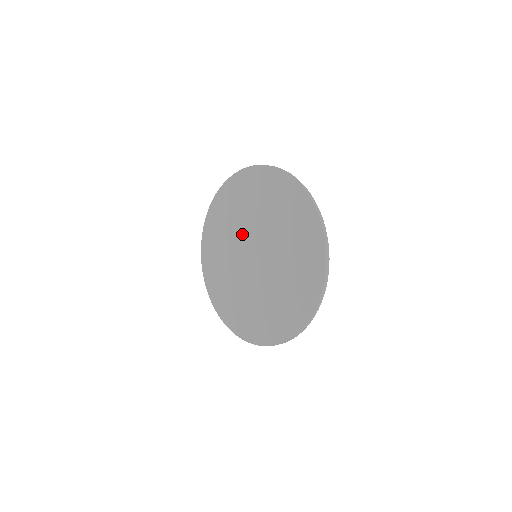
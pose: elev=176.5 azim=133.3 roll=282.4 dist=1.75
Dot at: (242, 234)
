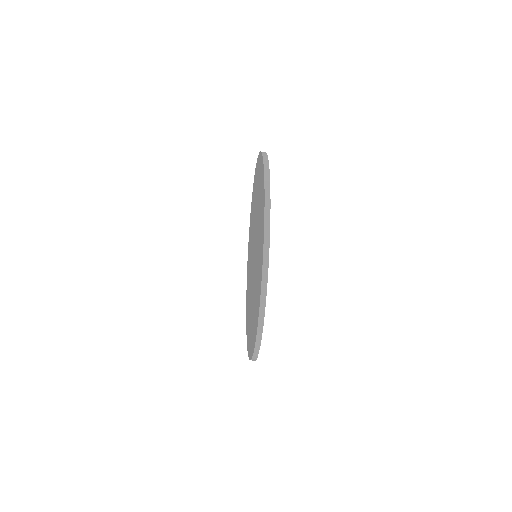
Dot at: occluded
